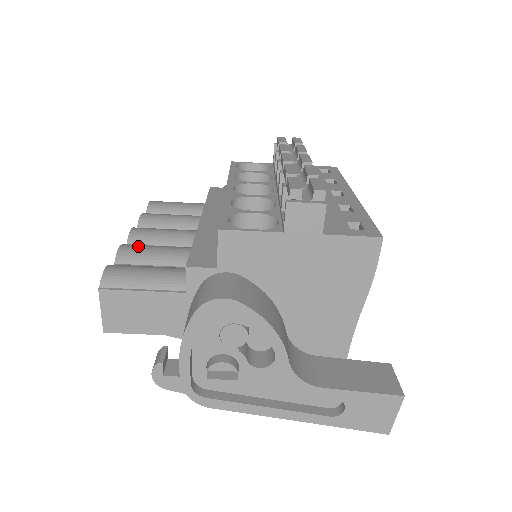
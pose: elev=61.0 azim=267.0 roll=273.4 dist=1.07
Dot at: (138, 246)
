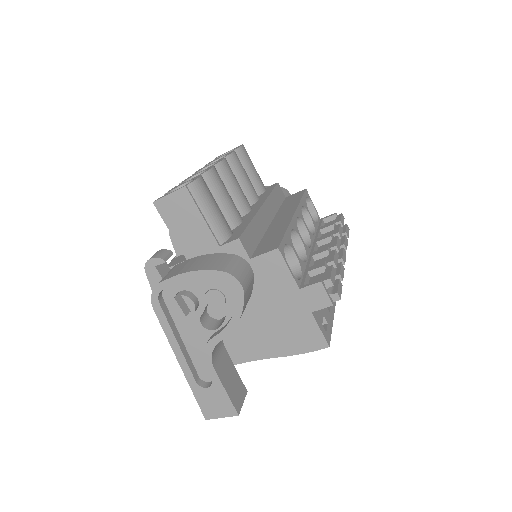
Dot at: (221, 180)
